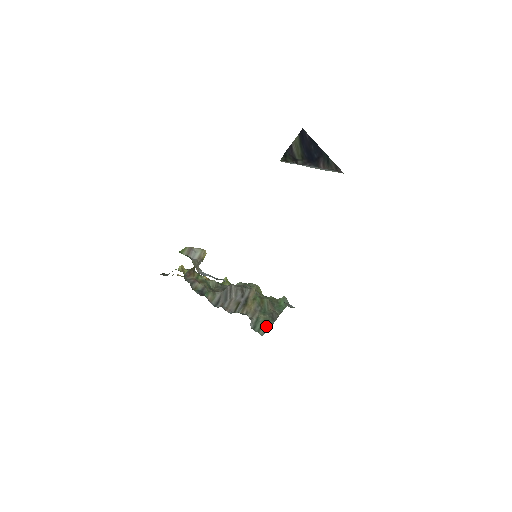
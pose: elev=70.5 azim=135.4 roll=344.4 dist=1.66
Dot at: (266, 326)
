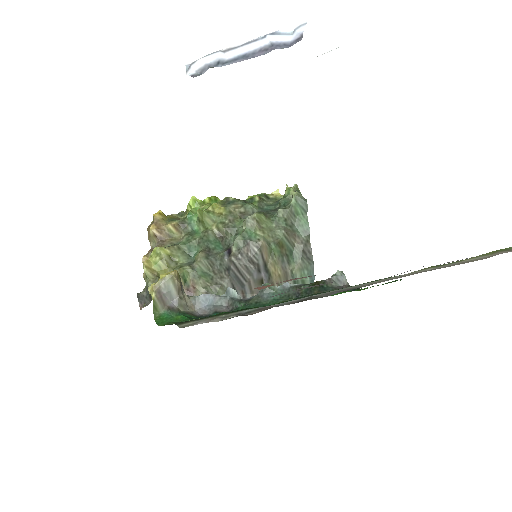
Dot at: (309, 280)
